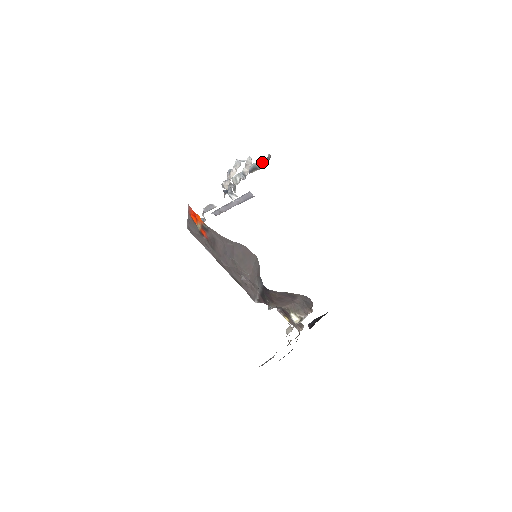
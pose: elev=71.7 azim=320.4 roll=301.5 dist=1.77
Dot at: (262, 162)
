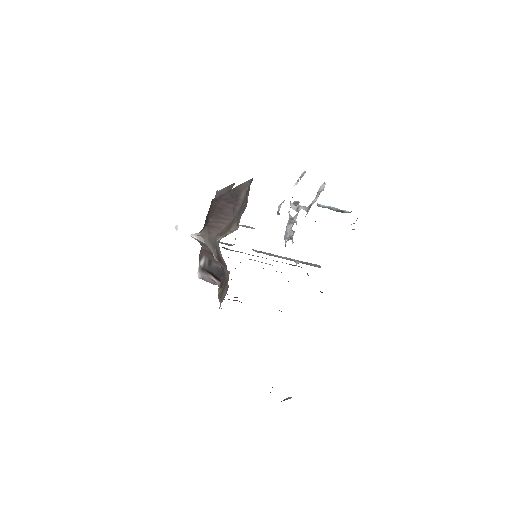
Dot at: (345, 212)
